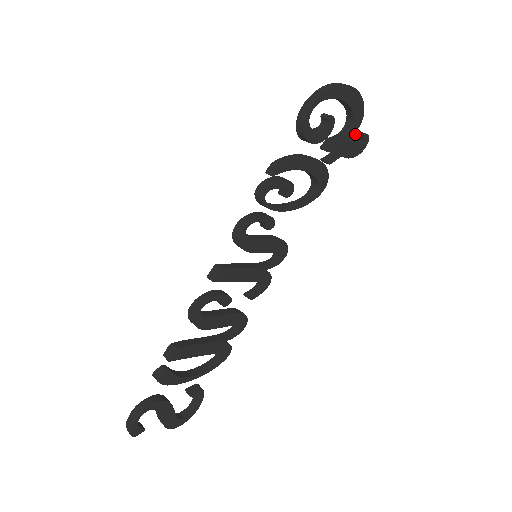
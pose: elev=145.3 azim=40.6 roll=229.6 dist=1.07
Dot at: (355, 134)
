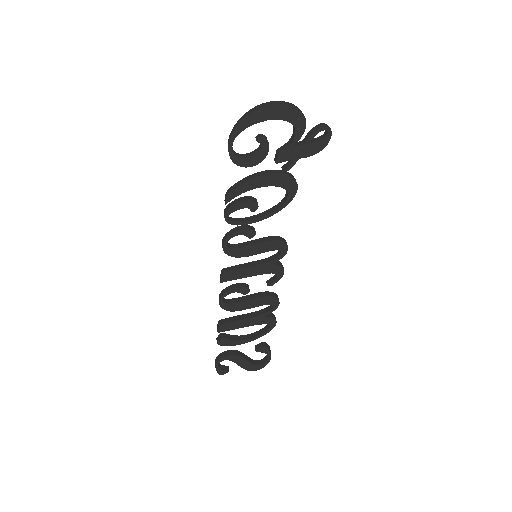
Dot at: (311, 131)
